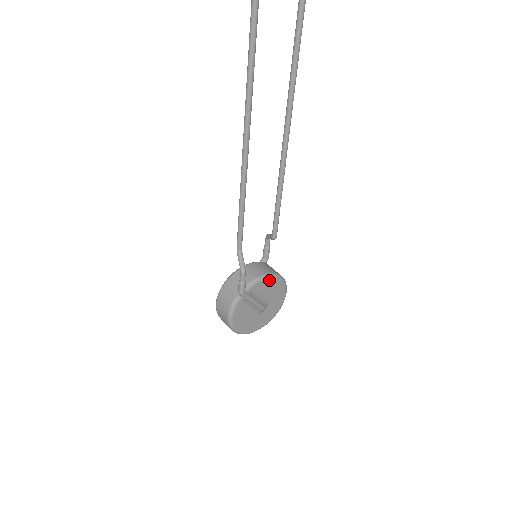
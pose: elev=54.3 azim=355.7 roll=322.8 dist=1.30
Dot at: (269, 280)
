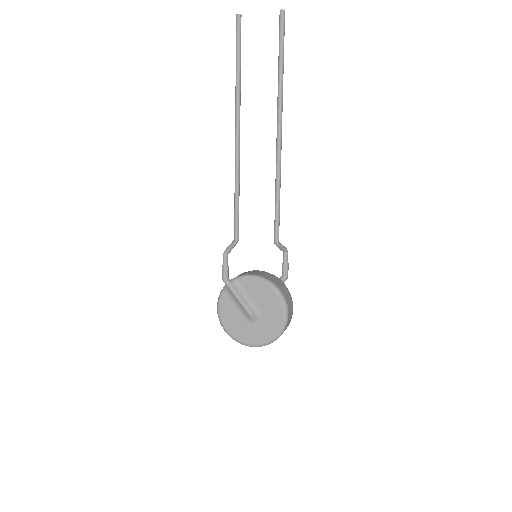
Dot at: (260, 283)
